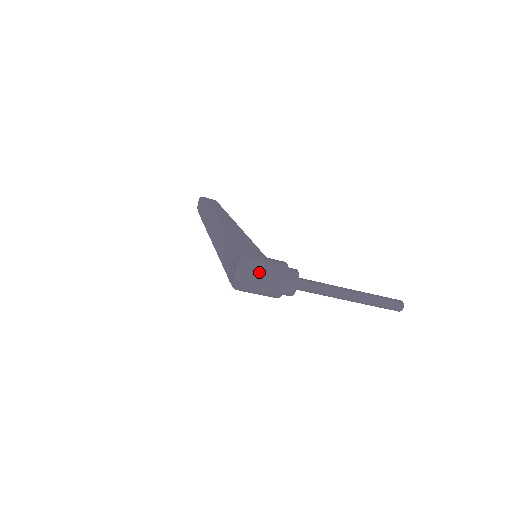
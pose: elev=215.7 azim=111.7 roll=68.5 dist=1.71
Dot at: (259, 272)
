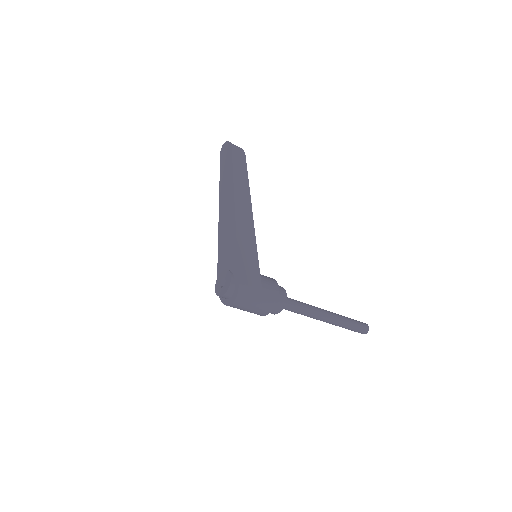
Dot at: (246, 303)
